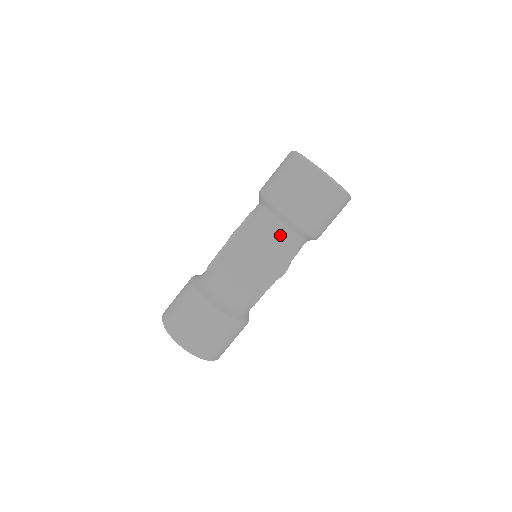
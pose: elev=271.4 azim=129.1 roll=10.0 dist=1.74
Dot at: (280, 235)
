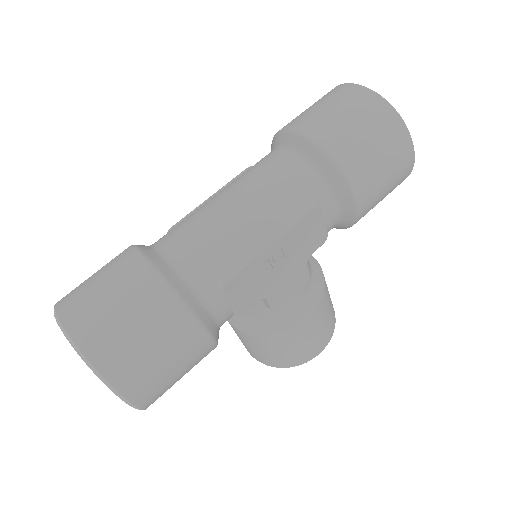
Dot at: (287, 166)
